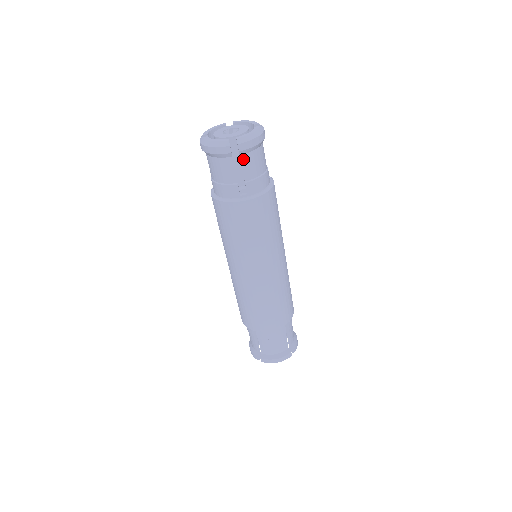
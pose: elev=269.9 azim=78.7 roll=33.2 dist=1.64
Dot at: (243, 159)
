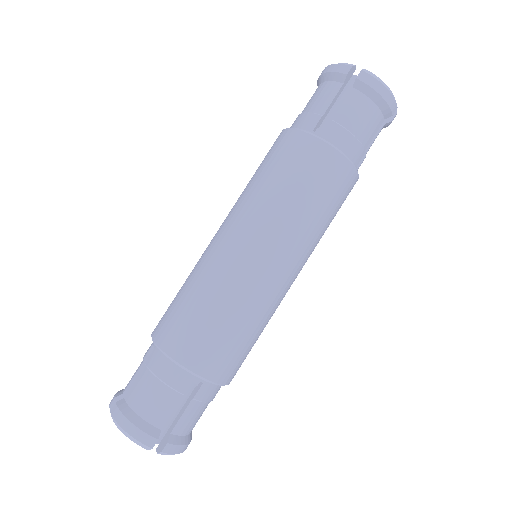
Dot at: (352, 95)
